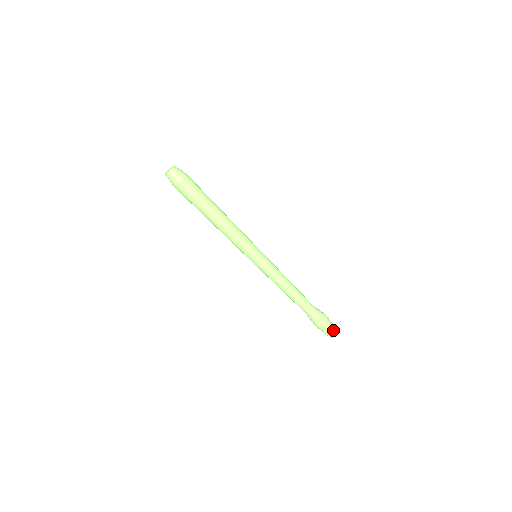
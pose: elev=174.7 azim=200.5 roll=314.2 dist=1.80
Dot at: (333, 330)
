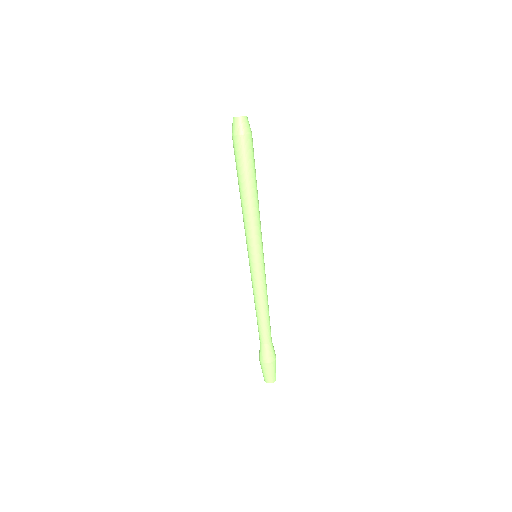
Dot at: occluded
